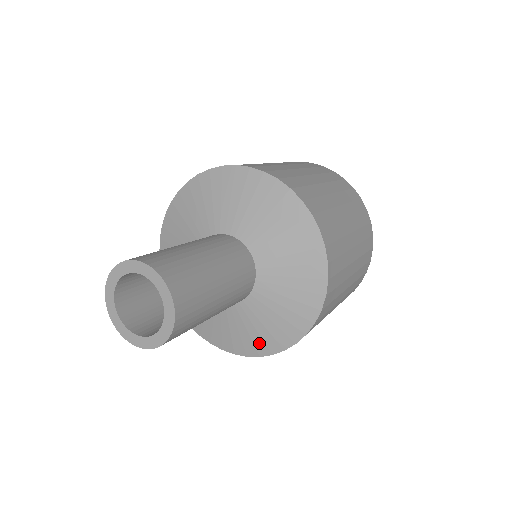
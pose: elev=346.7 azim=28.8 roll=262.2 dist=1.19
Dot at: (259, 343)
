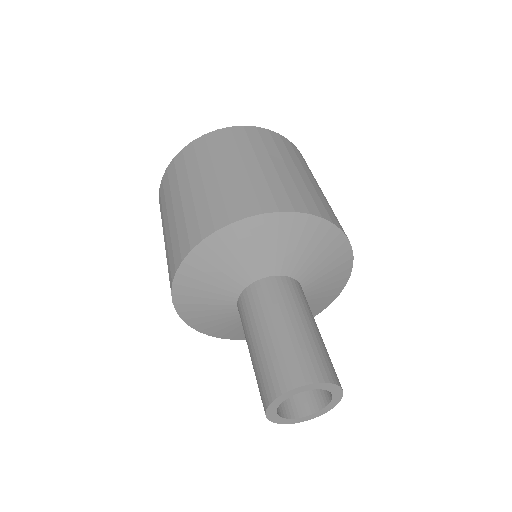
Dot at: (222, 332)
